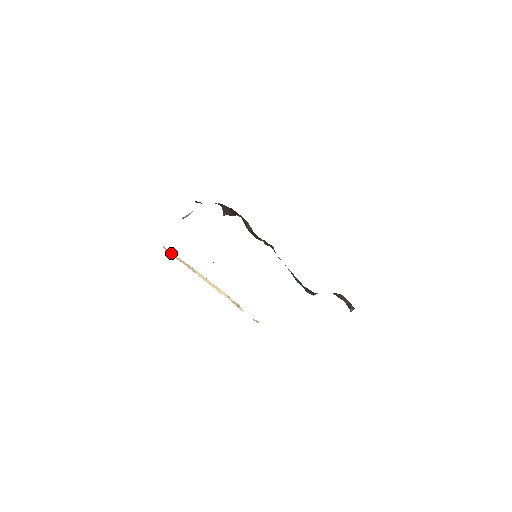
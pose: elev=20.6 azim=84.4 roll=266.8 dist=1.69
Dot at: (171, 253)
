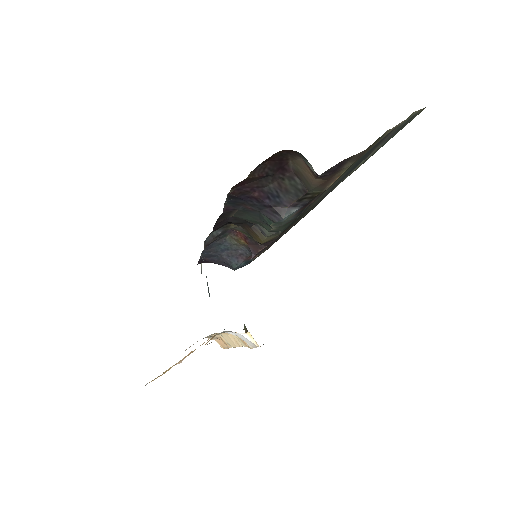
Dot at: (219, 342)
